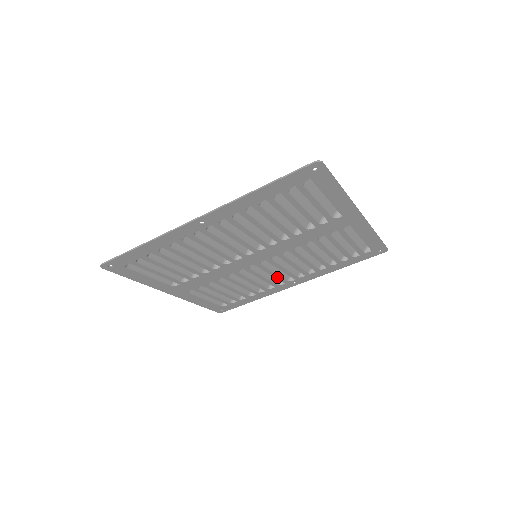
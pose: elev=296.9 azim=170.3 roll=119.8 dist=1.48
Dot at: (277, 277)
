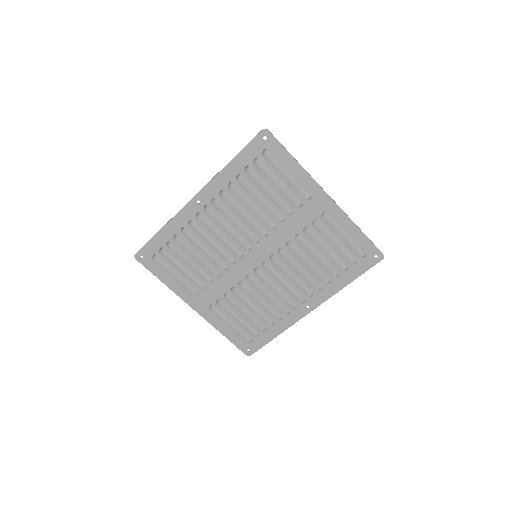
Dot at: (286, 293)
